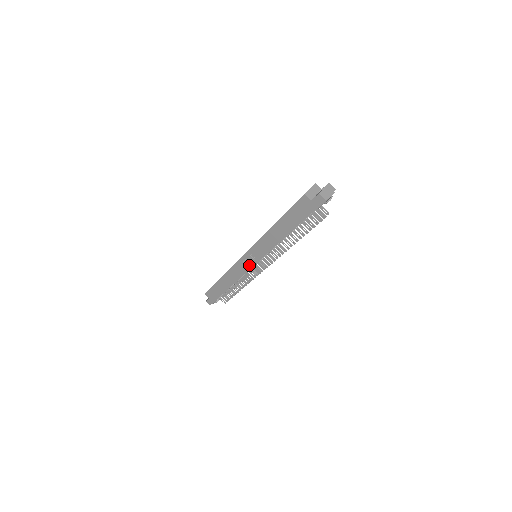
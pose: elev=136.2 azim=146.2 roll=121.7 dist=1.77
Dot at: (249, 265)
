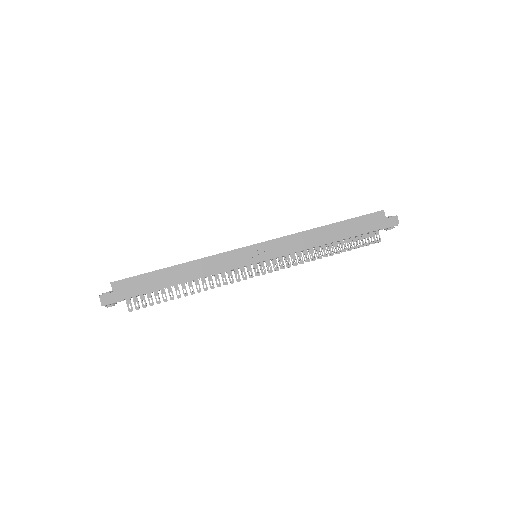
Dot at: (250, 260)
